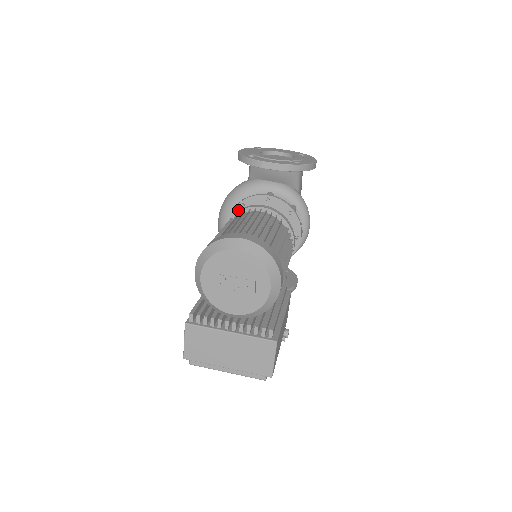
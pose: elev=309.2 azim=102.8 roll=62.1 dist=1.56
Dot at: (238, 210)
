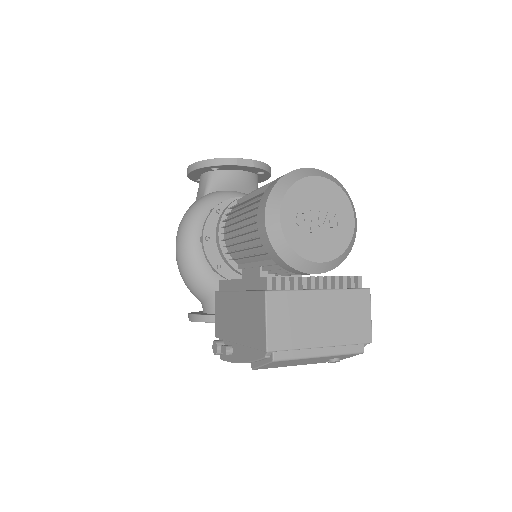
Dot at: occluded
